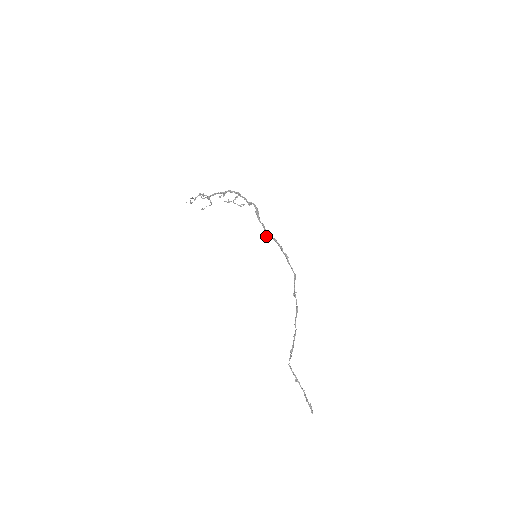
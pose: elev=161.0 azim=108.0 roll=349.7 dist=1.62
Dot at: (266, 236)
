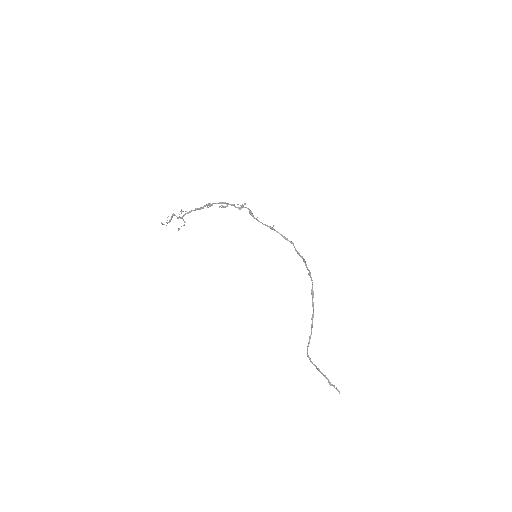
Dot at: (272, 228)
